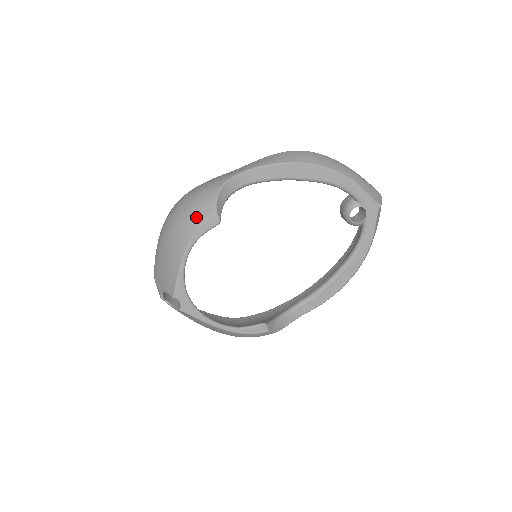
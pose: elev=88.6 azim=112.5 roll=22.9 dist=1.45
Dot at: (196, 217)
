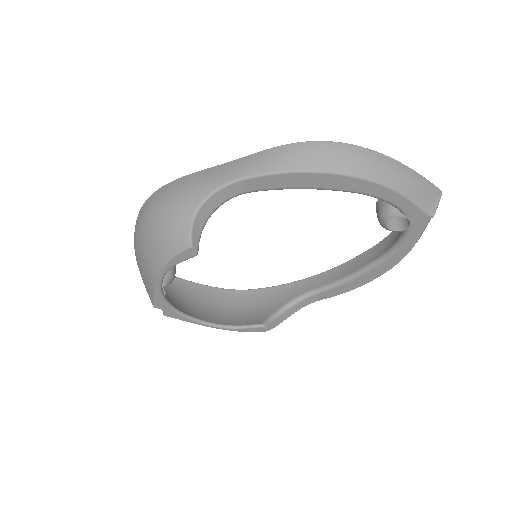
Dot at: (166, 245)
